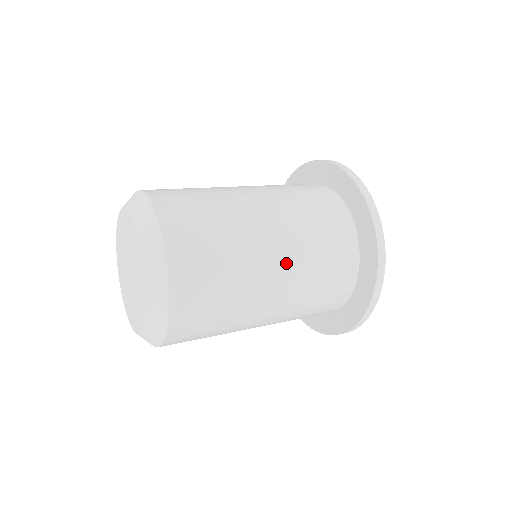
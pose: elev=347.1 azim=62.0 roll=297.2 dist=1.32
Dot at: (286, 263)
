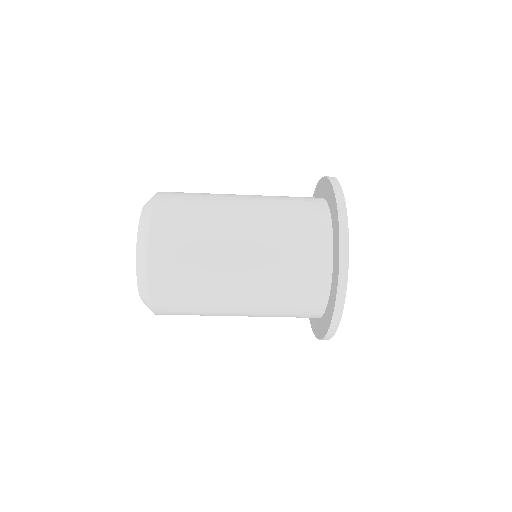
Dot at: (253, 204)
